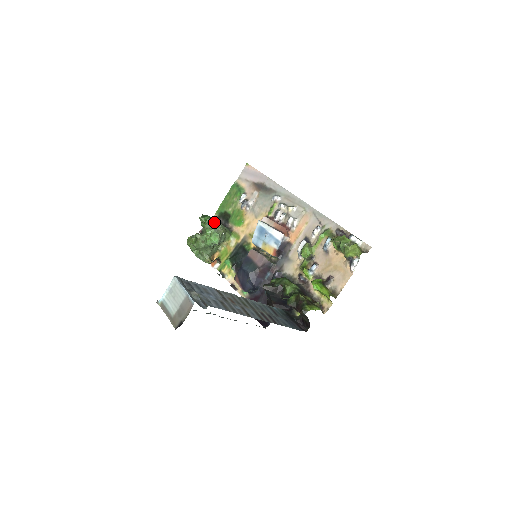
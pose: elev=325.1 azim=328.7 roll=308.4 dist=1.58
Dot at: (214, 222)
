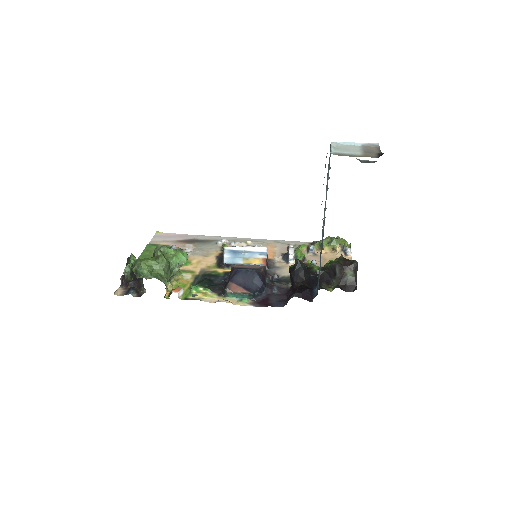
Dot at: occluded
